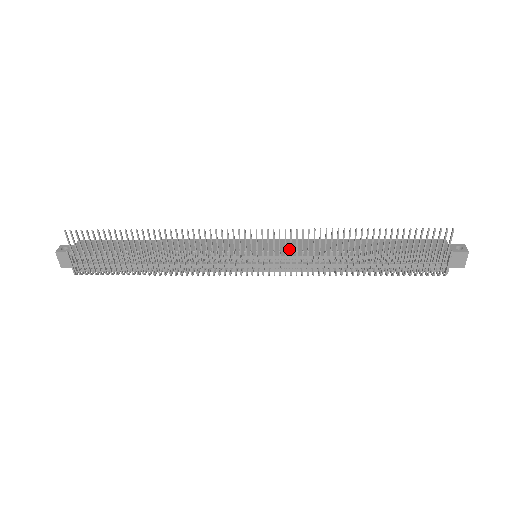
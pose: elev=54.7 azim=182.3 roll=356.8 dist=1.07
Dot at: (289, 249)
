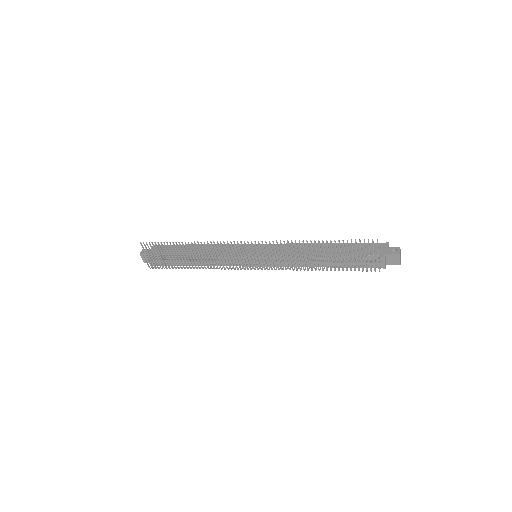
Dot at: occluded
